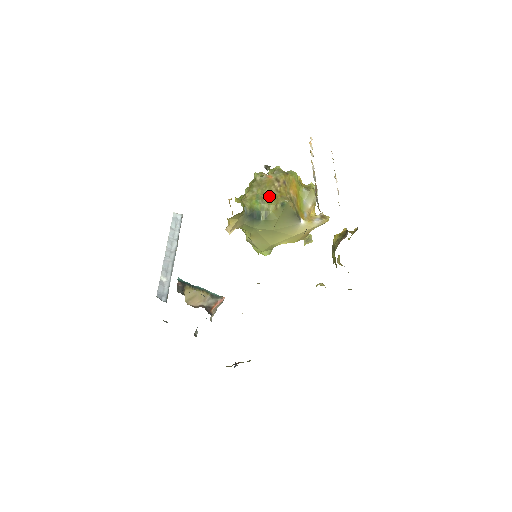
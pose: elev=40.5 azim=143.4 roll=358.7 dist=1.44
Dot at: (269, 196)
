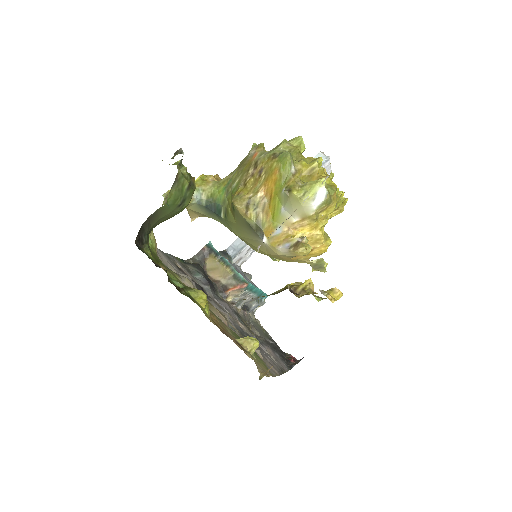
Dot at: (234, 187)
